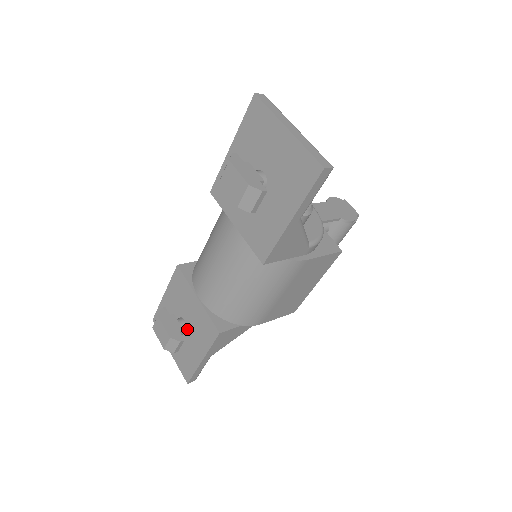
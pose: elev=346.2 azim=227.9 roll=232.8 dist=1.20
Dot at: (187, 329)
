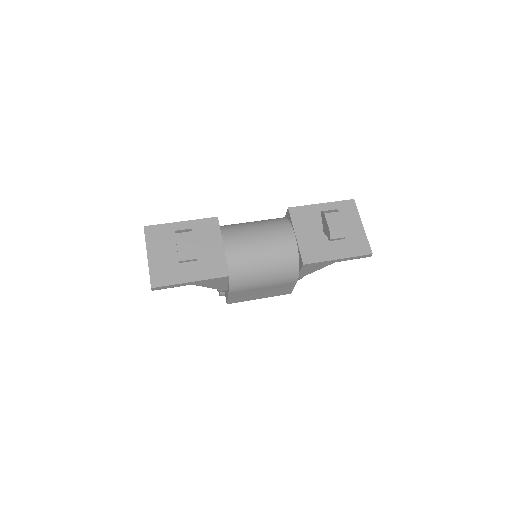
Dot at: occluded
